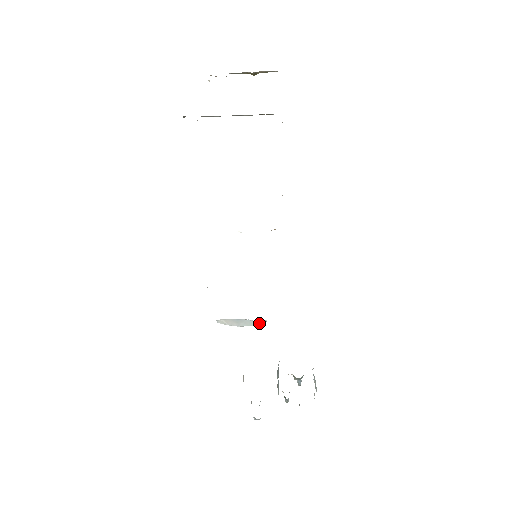
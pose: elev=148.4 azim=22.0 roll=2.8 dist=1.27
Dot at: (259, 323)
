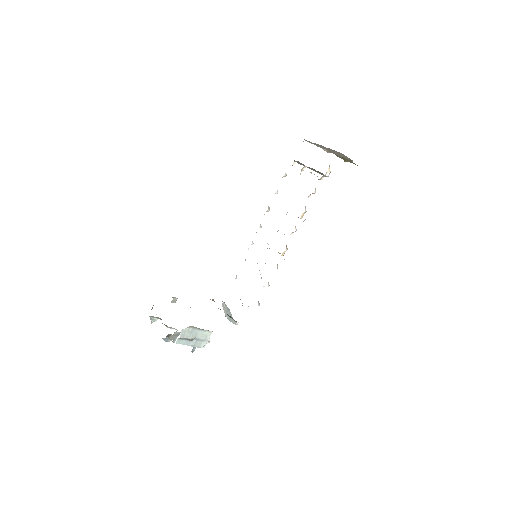
Dot at: (233, 322)
